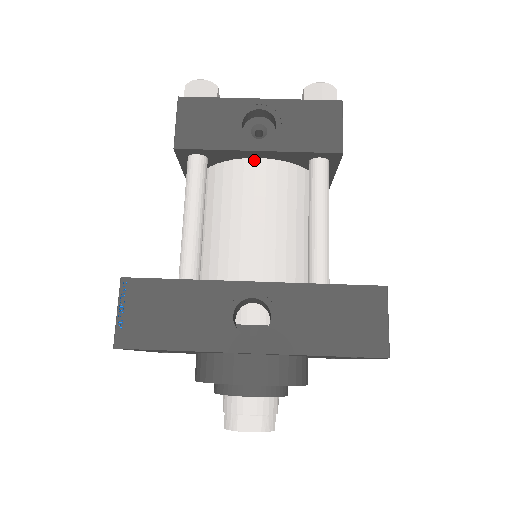
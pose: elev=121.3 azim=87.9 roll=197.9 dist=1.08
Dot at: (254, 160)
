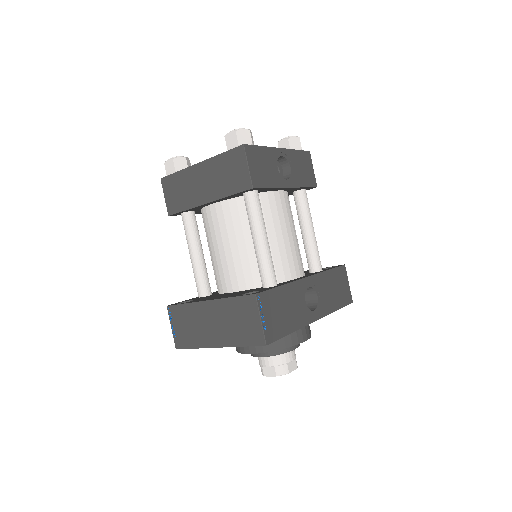
Dot at: (279, 192)
